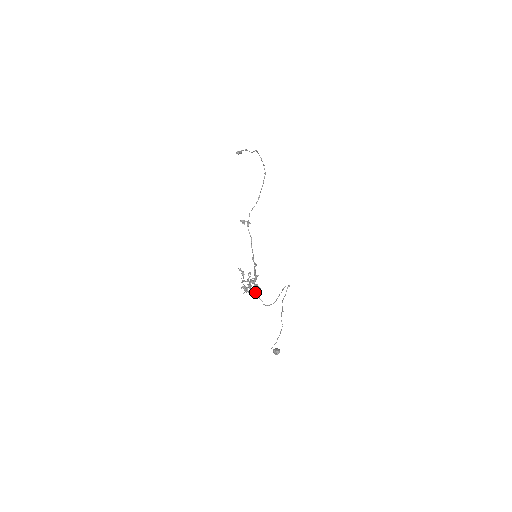
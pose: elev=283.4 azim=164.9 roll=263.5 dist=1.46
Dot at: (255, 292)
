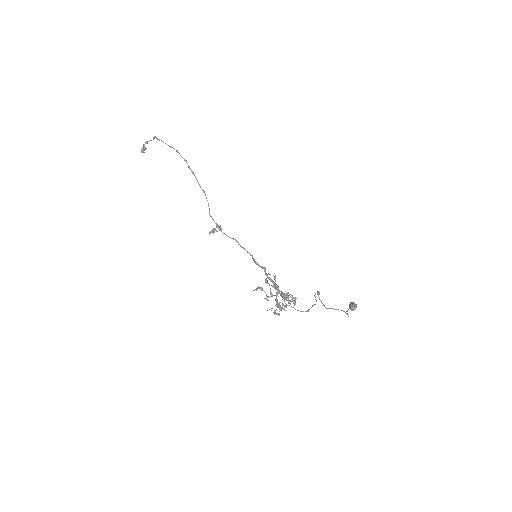
Dot at: occluded
